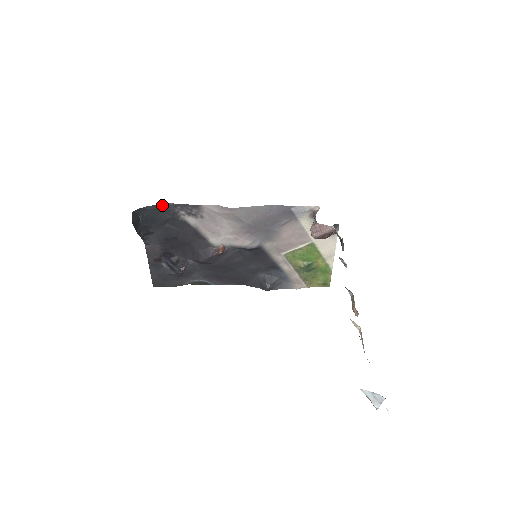
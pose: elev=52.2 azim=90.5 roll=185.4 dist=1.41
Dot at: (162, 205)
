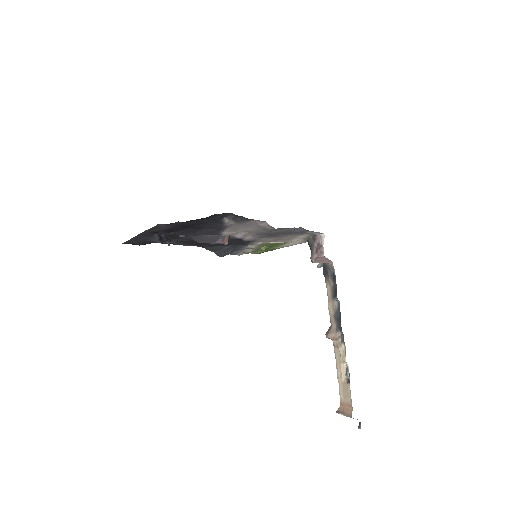
Dot at: (222, 213)
